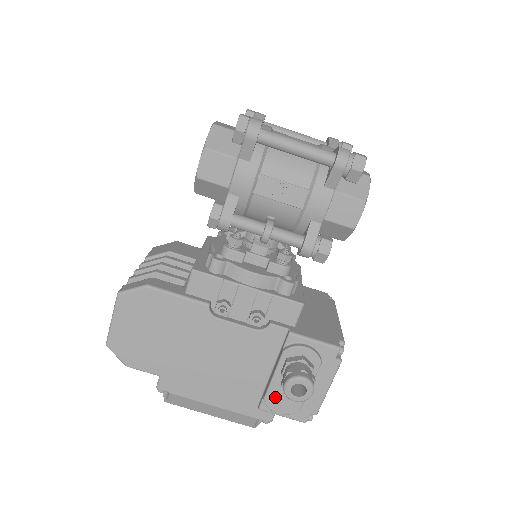
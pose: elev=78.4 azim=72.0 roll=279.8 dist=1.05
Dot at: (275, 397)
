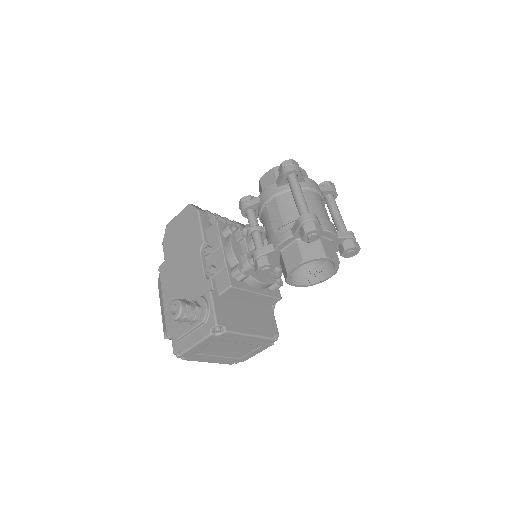
Dot at: occluded
